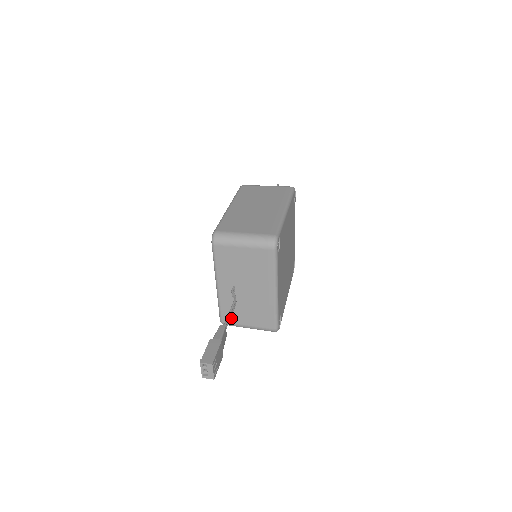
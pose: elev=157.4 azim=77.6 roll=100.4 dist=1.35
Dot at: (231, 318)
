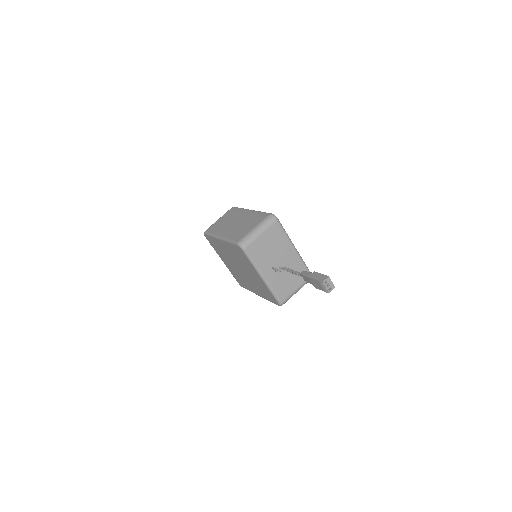
Dot at: (284, 294)
